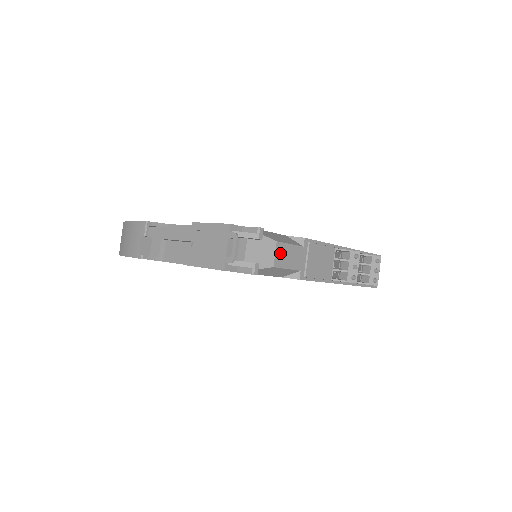
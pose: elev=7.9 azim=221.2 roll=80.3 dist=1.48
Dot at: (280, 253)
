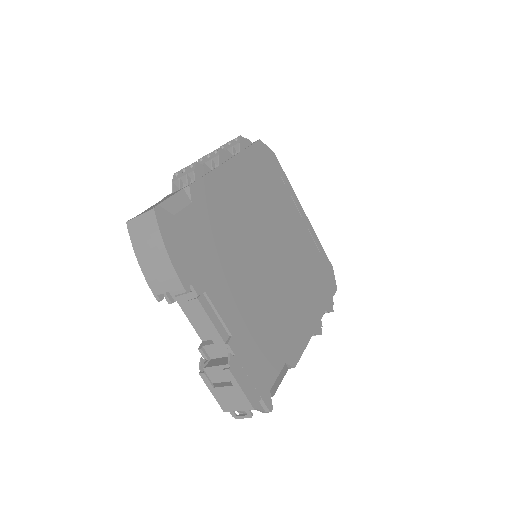
Dot at: occluded
